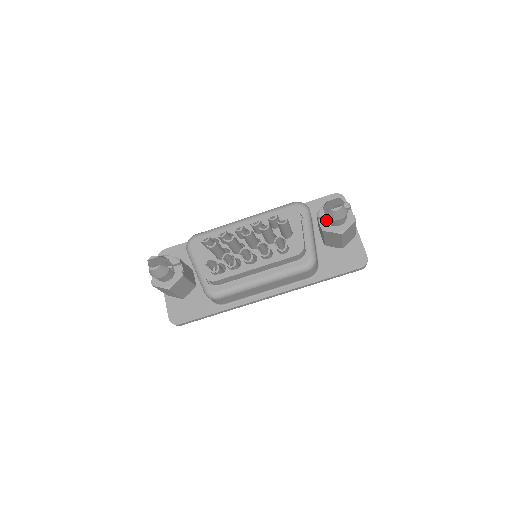
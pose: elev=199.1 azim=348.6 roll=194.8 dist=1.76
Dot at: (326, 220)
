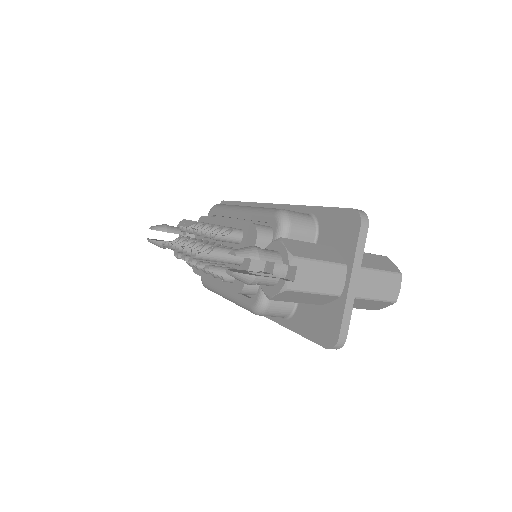
Dot at: (273, 264)
